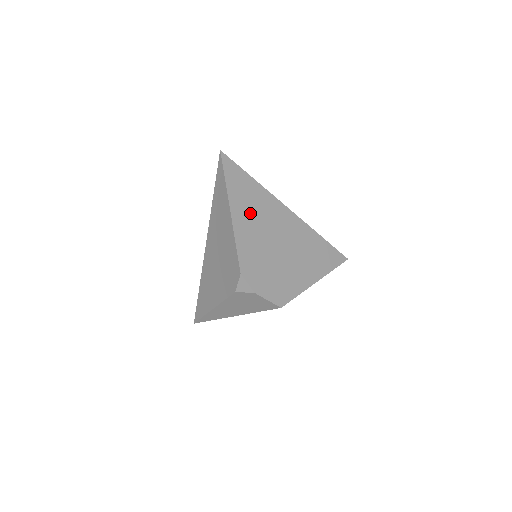
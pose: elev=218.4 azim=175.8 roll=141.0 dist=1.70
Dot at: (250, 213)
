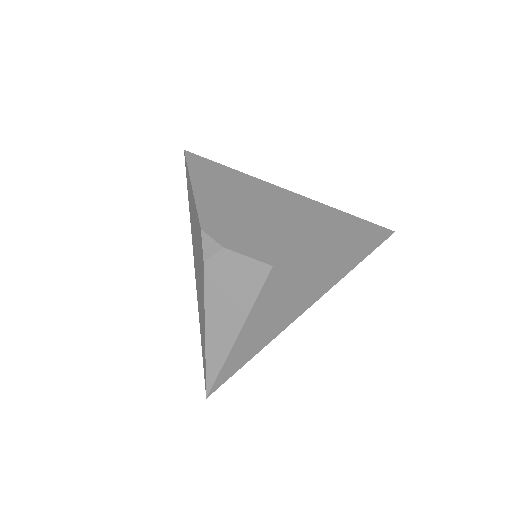
Dot at: (220, 187)
